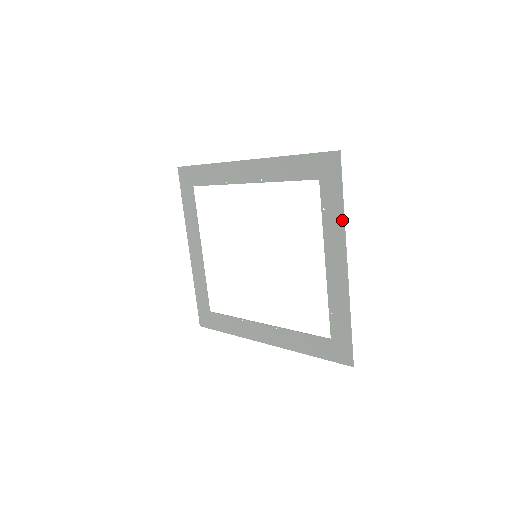
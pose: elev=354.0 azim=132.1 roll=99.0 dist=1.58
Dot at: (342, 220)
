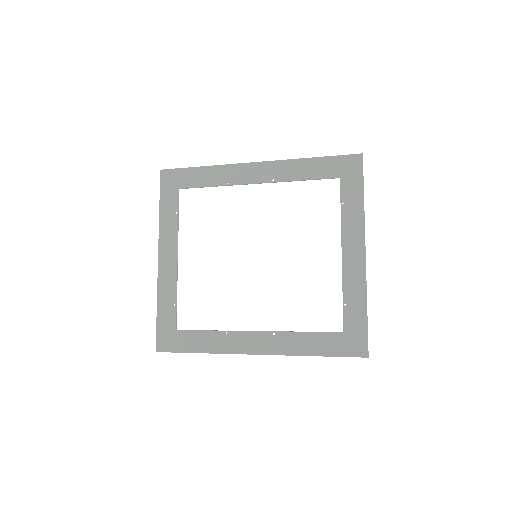
Dot at: (362, 212)
